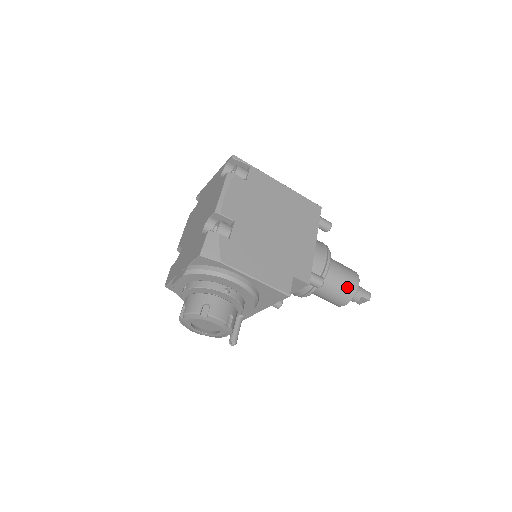
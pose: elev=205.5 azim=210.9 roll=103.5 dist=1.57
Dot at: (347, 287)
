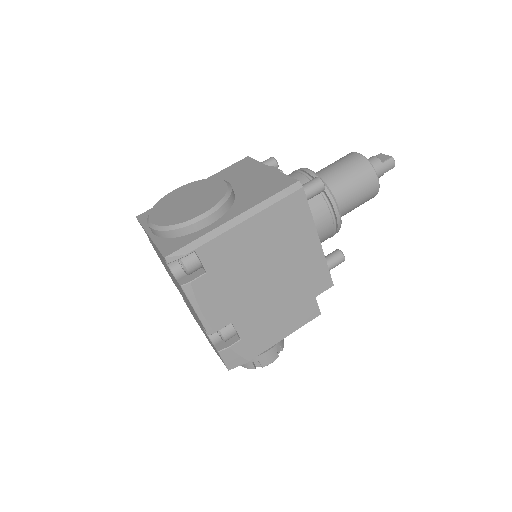
Dot at: (366, 199)
